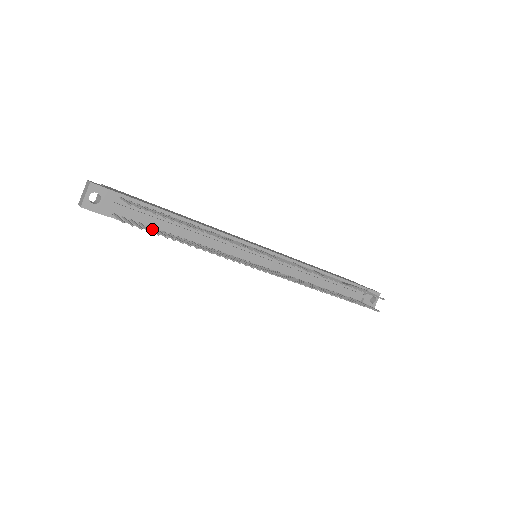
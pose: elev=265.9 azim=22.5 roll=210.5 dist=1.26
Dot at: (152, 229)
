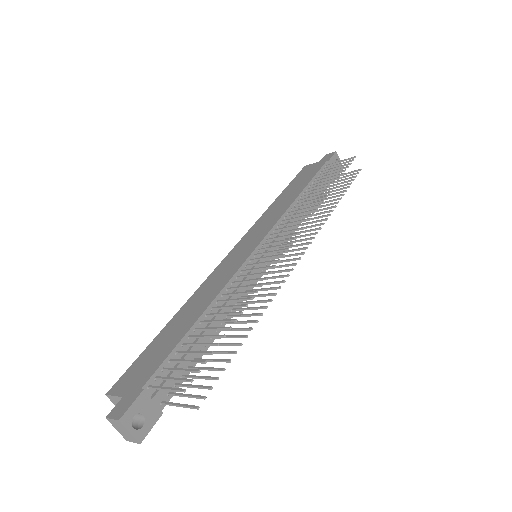
Dot at: (205, 369)
